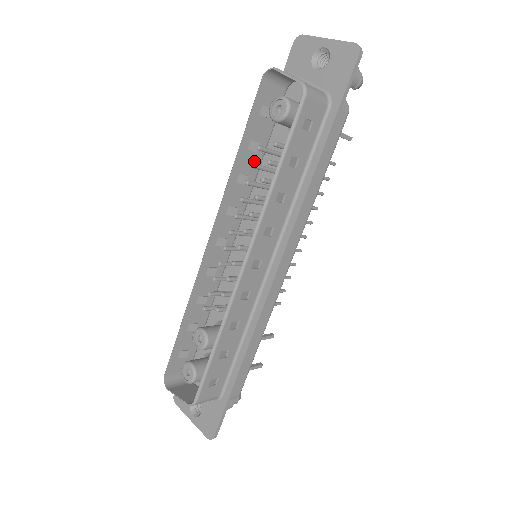
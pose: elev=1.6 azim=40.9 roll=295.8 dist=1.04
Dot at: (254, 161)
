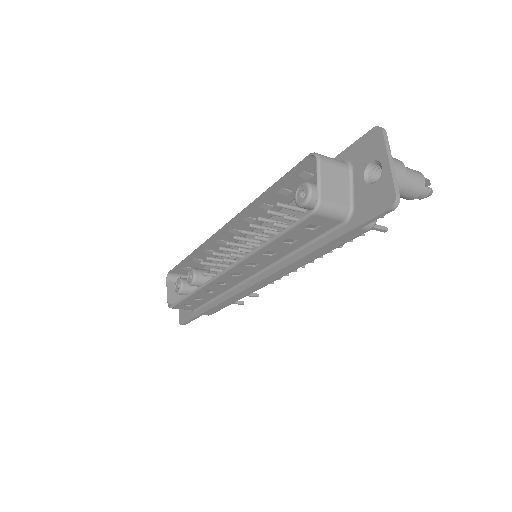
Dot at: (283, 199)
